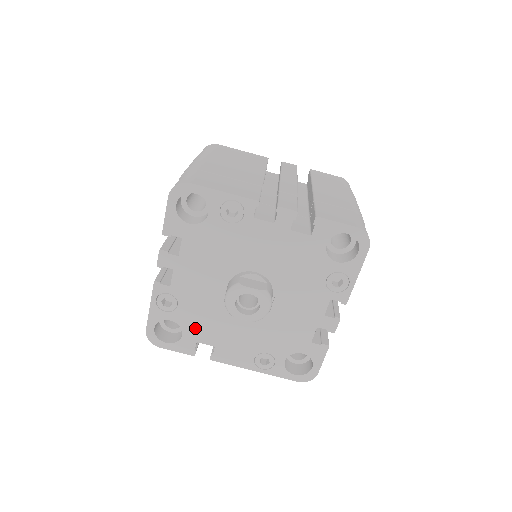
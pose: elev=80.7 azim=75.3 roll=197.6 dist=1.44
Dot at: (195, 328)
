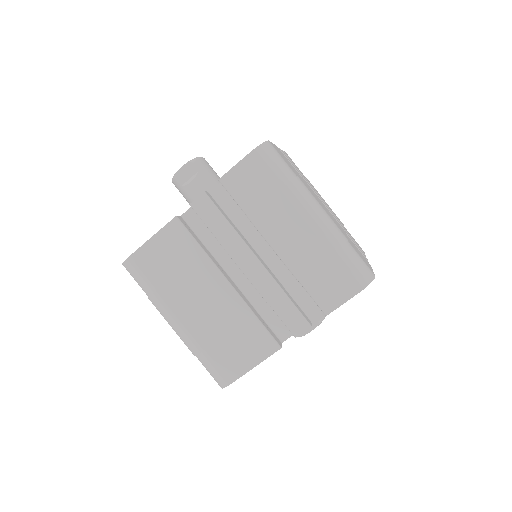
Dot at: occluded
